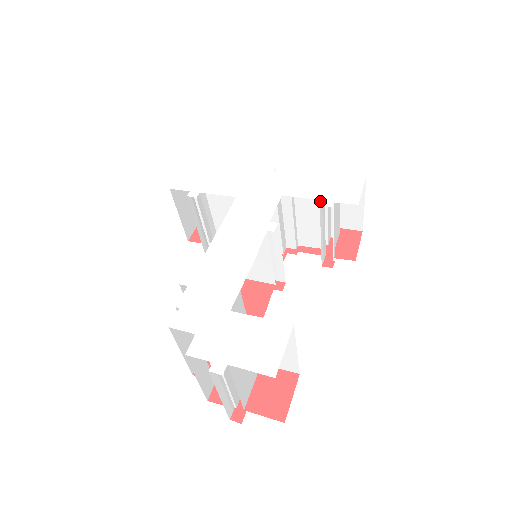
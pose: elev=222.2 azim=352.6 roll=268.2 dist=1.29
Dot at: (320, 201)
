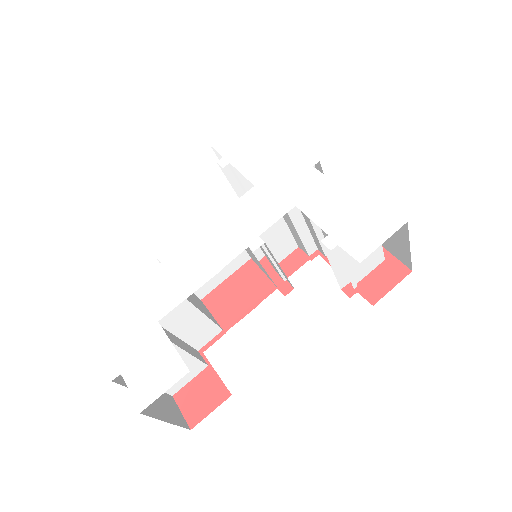
Dot at: occluded
